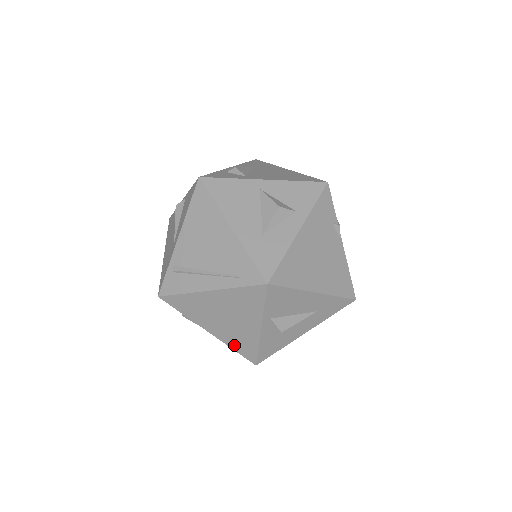
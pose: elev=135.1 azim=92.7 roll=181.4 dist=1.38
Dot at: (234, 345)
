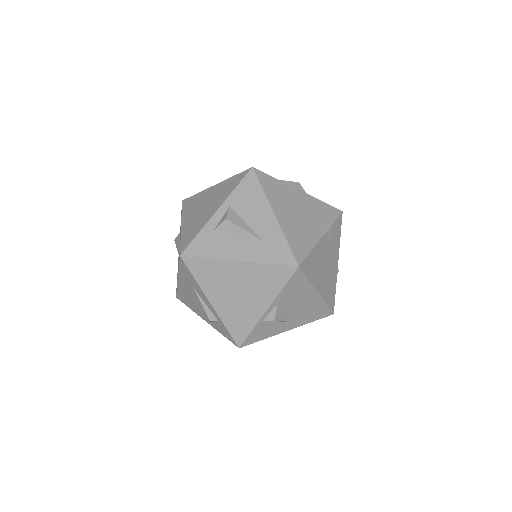
Dot at: (185, 235)
